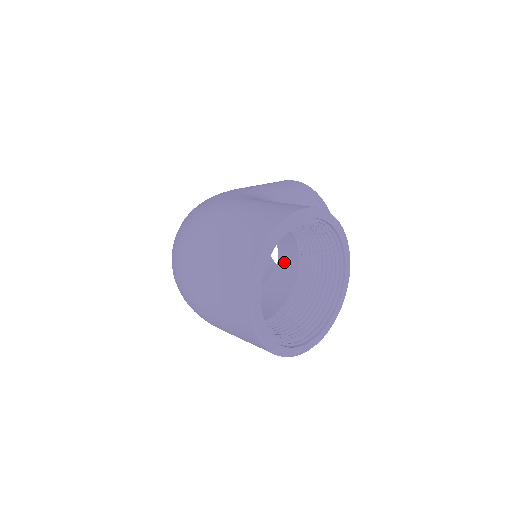
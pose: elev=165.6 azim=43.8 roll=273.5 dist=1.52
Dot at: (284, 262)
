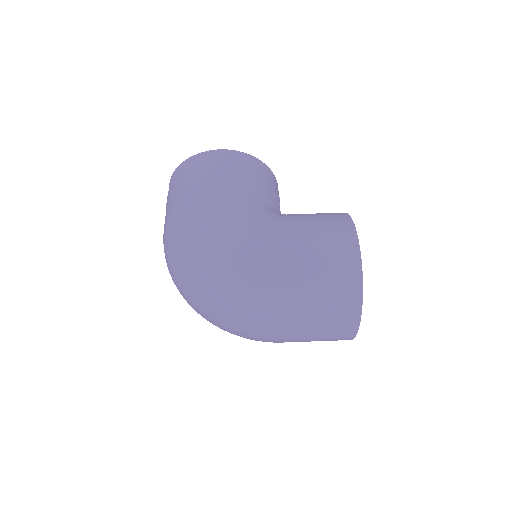
Dot at: occluded
